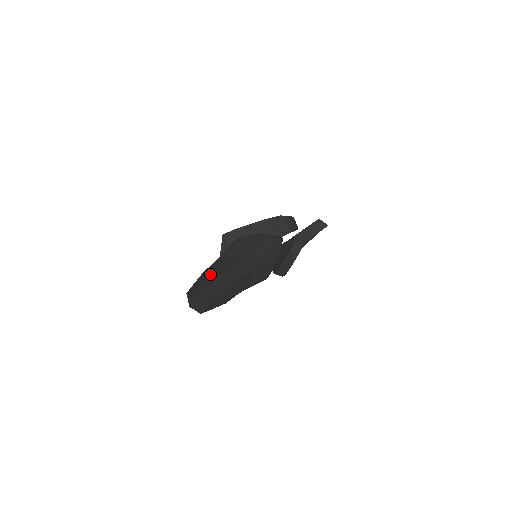
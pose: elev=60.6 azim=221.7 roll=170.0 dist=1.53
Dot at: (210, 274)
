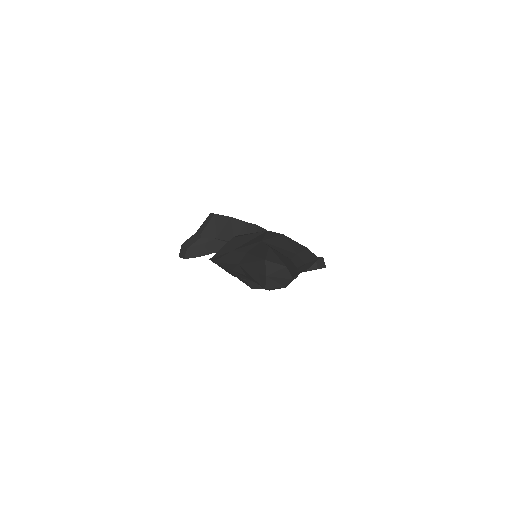
Dot at: (279, 253)
